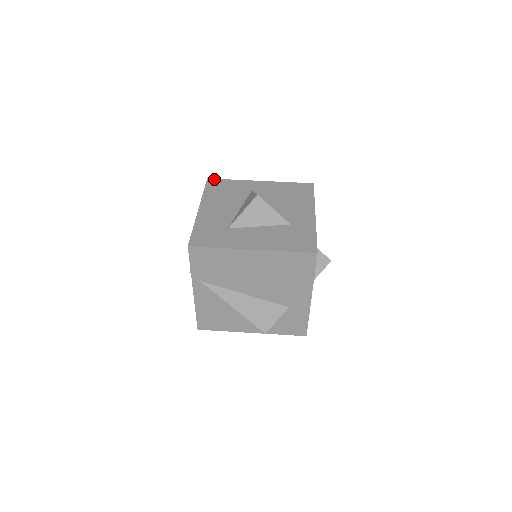
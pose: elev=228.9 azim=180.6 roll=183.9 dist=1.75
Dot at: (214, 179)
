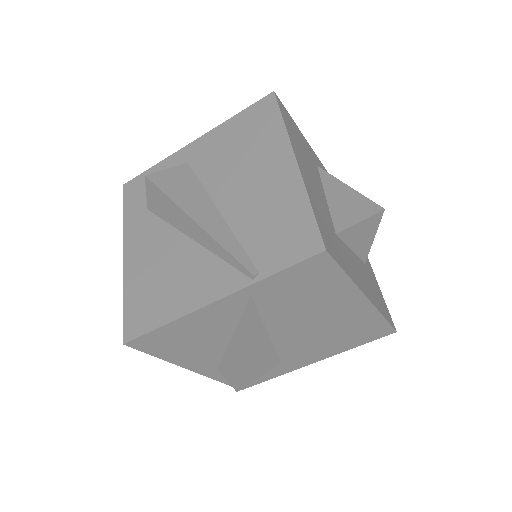
Dot at: occluded
